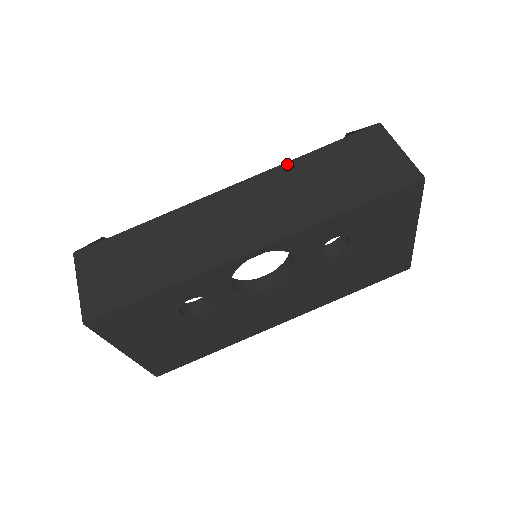
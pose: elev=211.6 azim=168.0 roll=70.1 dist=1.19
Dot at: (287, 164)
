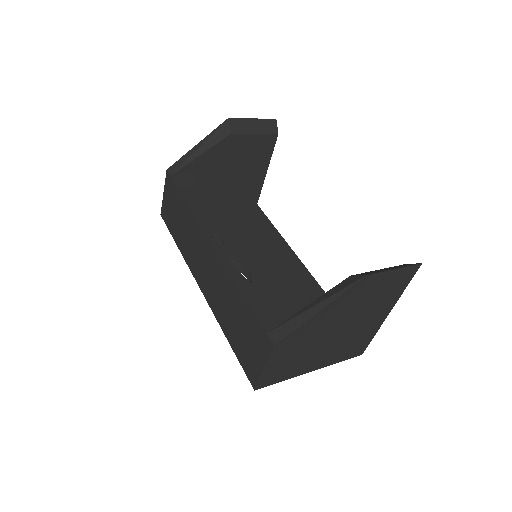
Dot at: (231, 279)
